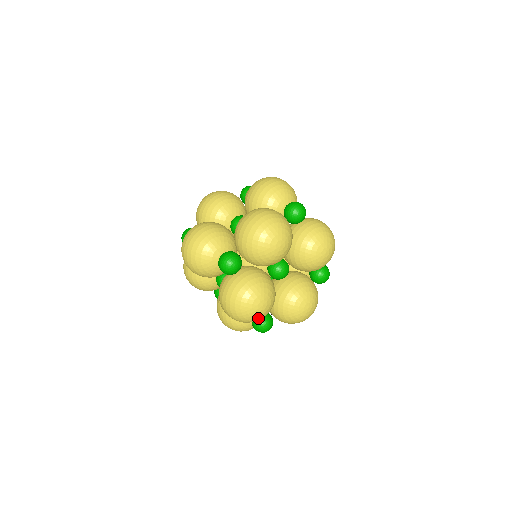
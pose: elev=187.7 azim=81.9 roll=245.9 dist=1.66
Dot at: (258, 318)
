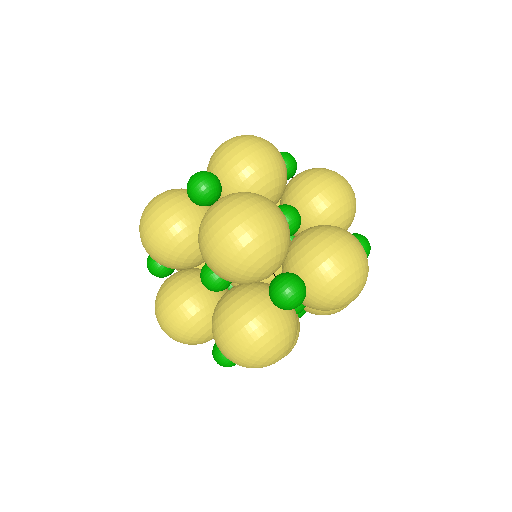
Dot at: occluded
